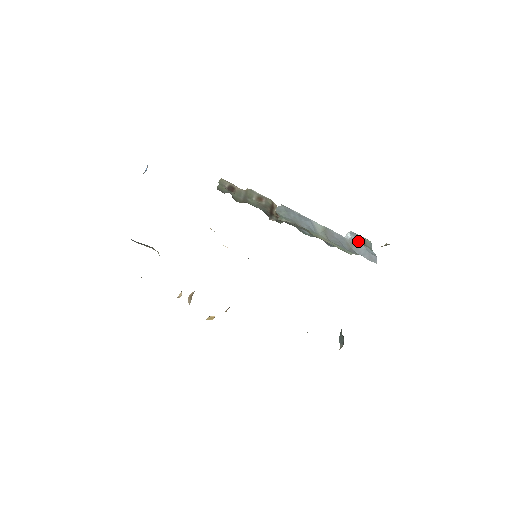
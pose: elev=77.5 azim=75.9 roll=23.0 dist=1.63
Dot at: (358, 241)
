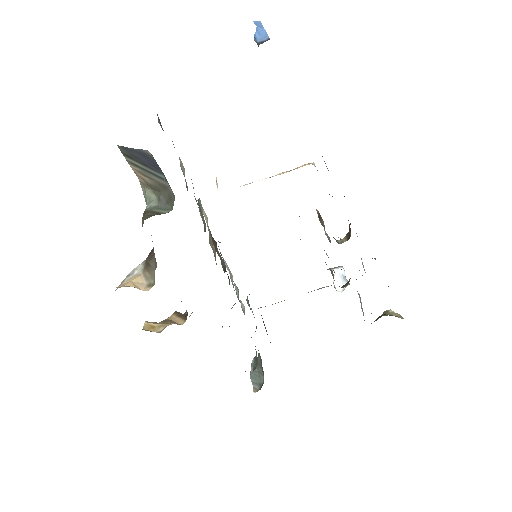
Dot at: occluded
